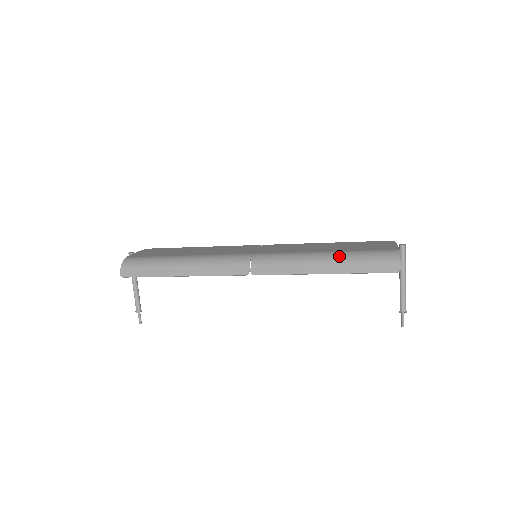
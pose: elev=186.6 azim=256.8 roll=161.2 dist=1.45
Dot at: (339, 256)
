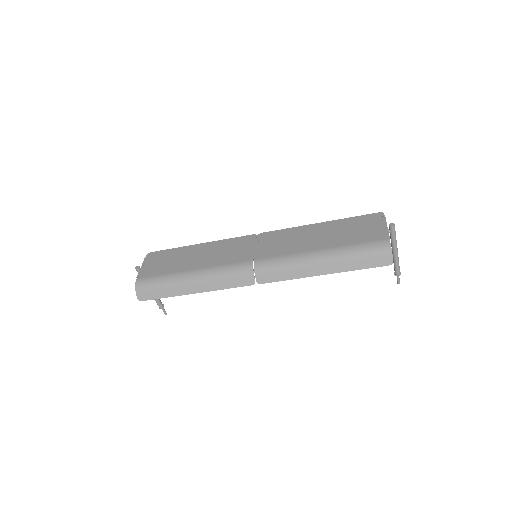
Dot at: (335, 256)
